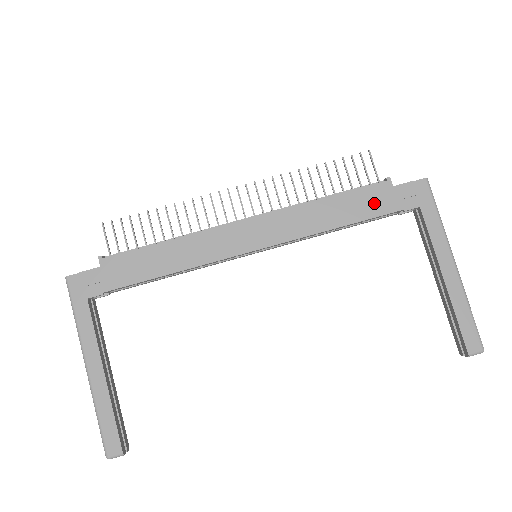
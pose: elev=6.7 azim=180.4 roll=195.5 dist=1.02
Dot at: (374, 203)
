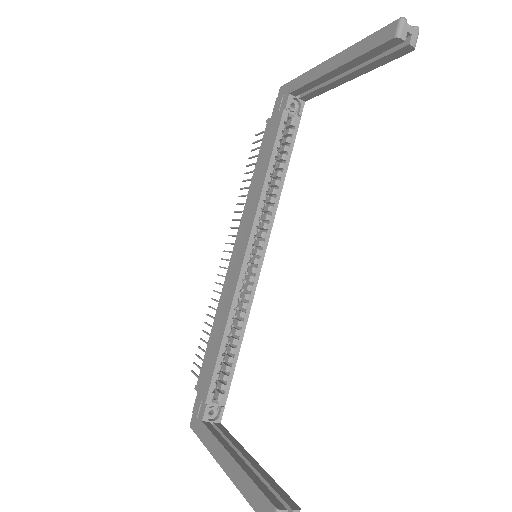
Dot at: (270, 136)
